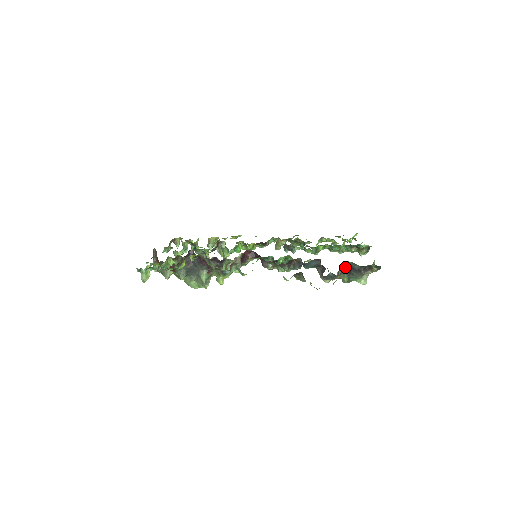
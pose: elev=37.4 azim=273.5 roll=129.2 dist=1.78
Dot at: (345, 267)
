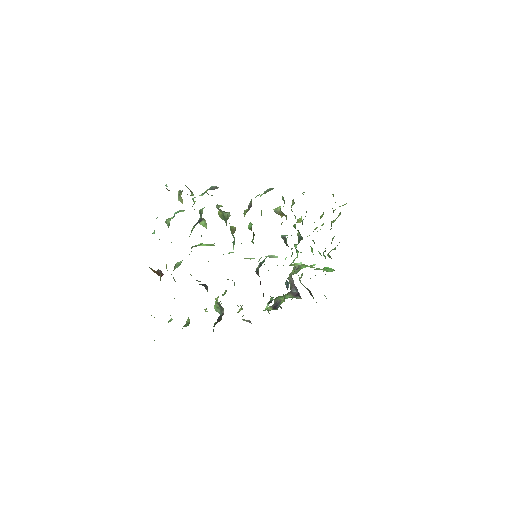
Dot at: (310, 292)
